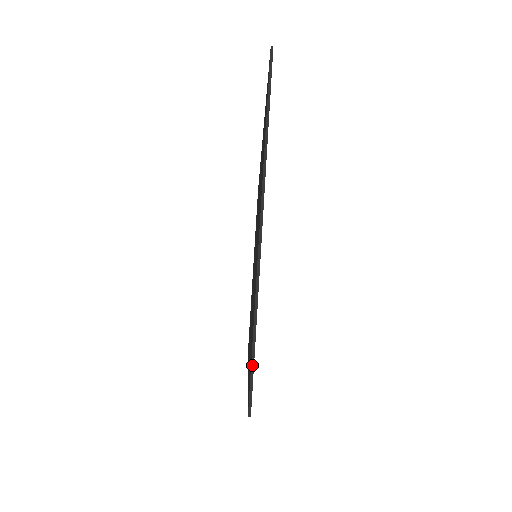
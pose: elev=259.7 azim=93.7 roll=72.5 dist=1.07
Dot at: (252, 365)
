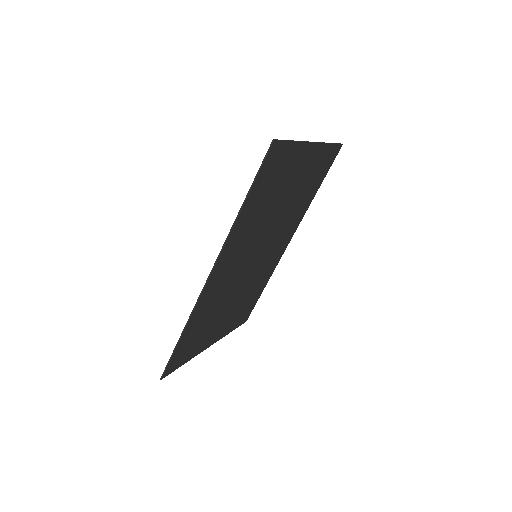
Dot at: (286, 140)
